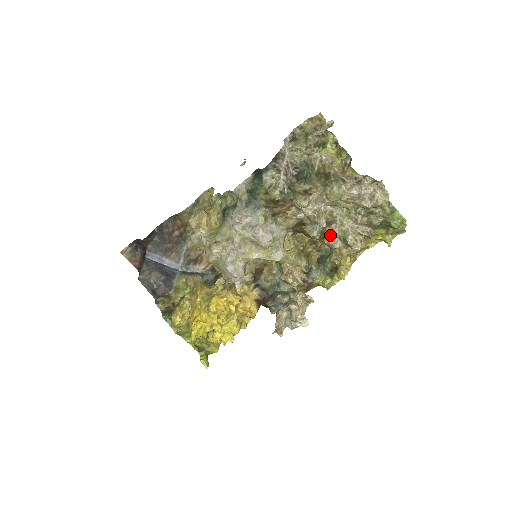
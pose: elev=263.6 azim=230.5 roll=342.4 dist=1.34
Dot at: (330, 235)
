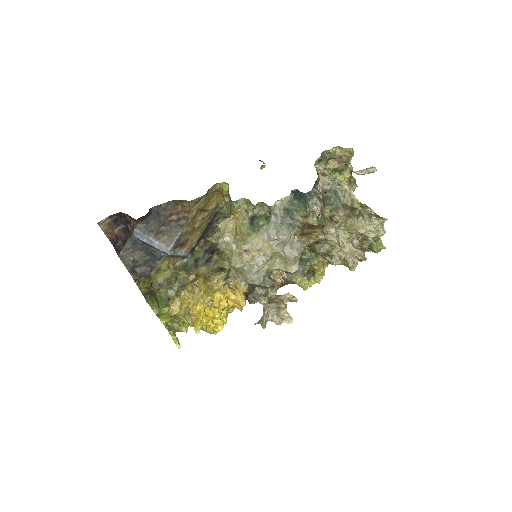
Dot at: (335, 255)
